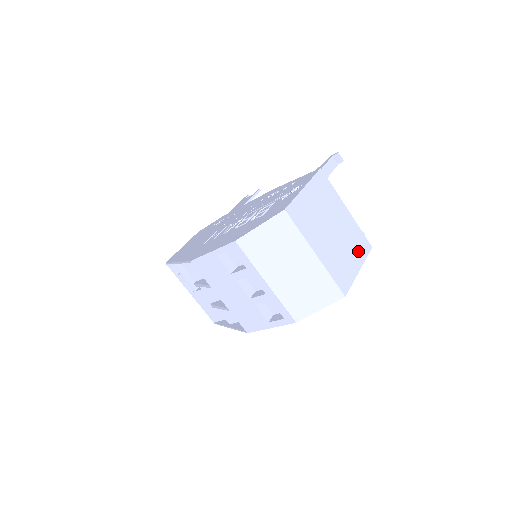
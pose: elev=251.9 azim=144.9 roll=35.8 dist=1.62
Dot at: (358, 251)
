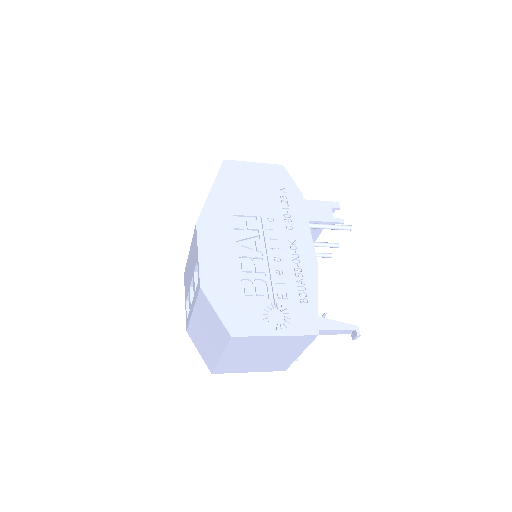
Dot at: (267, 368)
